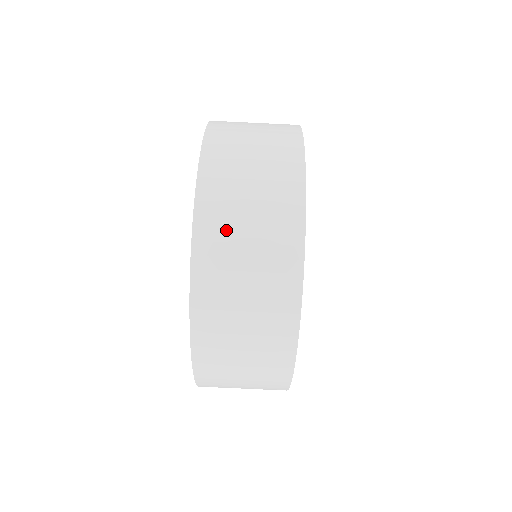
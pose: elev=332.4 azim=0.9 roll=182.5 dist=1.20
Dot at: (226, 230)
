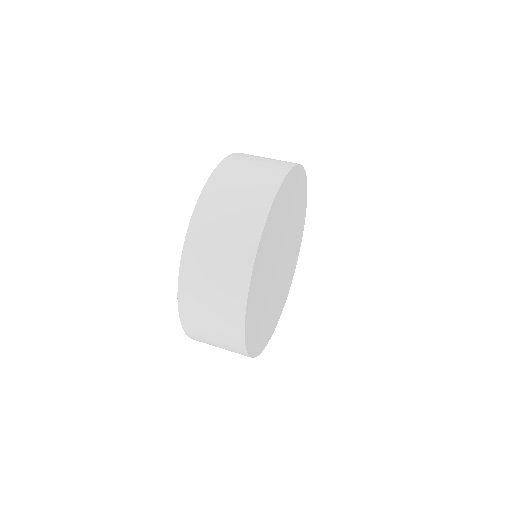
Dot at: (240, 165)
